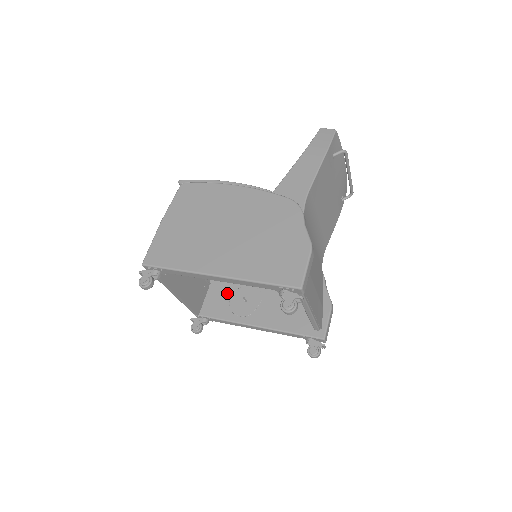
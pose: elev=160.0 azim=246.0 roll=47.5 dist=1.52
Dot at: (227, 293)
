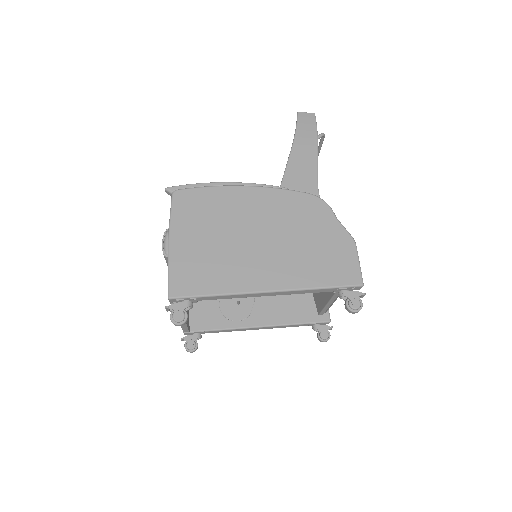
Dot at: (213, 300)
